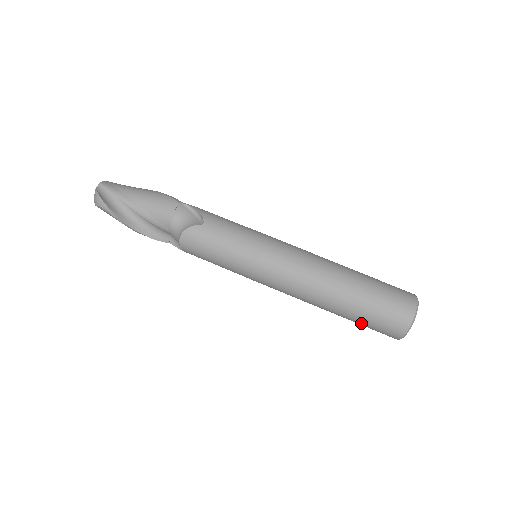
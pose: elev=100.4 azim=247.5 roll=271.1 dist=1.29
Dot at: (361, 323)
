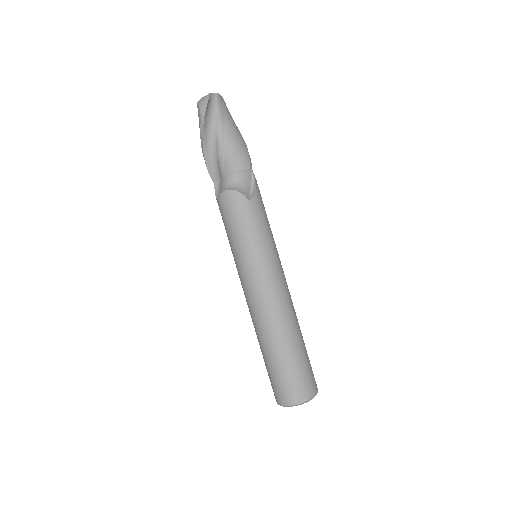
Dot at: (268, 369)
